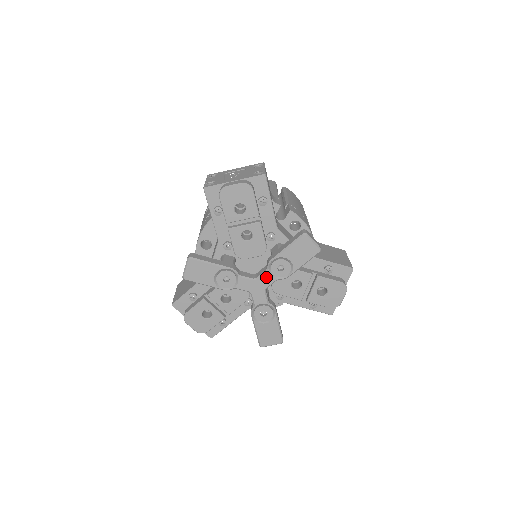
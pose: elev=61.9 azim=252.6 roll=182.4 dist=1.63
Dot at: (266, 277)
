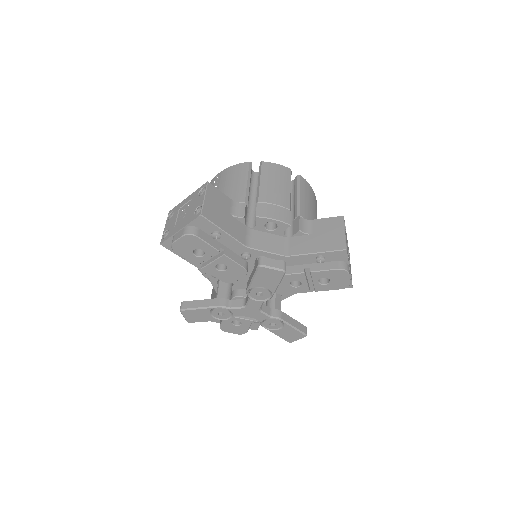
Dot at: (252, 303)
